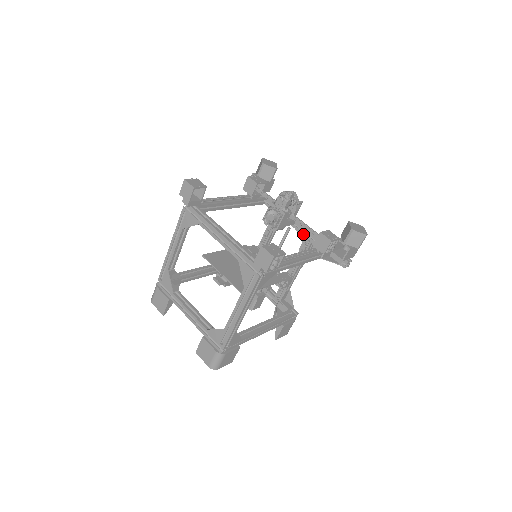
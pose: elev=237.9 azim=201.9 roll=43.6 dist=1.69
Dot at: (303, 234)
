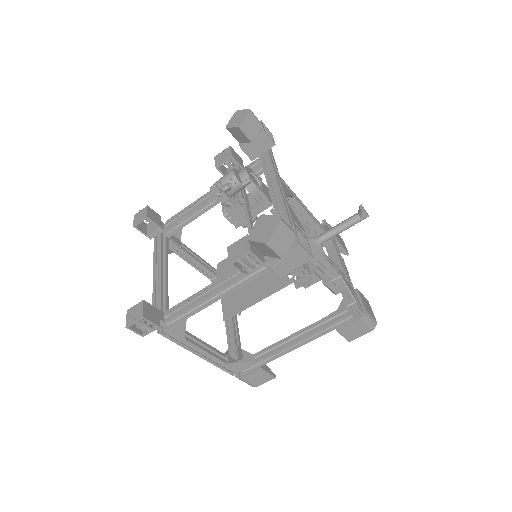
Dot at: occluded
